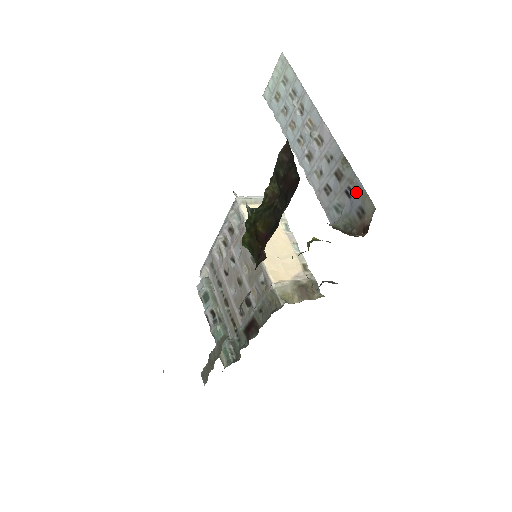
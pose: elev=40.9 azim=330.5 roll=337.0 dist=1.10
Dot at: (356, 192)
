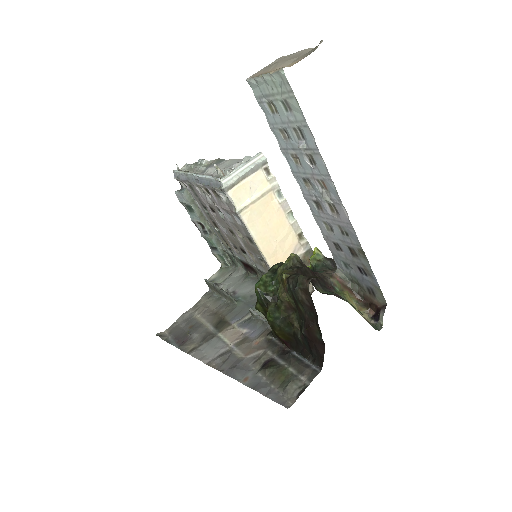
Dot at: (369, 278)
